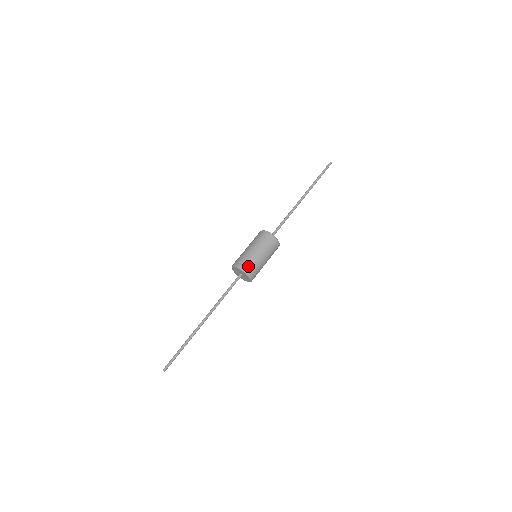
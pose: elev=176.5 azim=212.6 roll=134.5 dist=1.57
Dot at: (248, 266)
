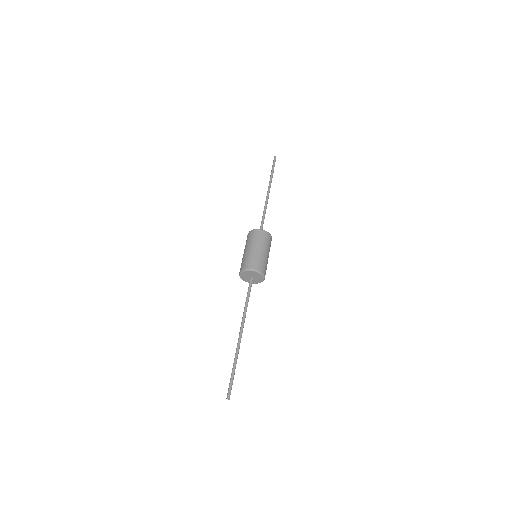
Dot at: (254, 264)
